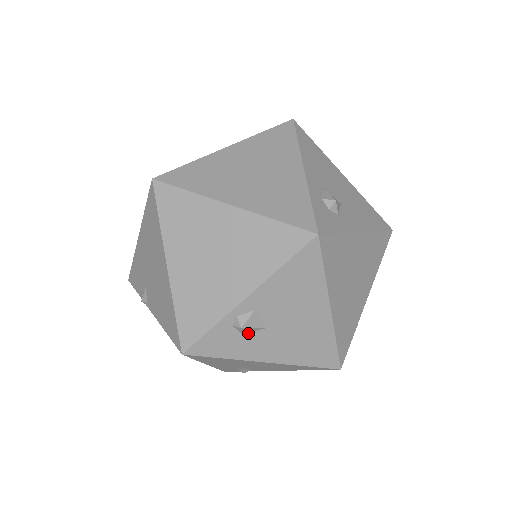
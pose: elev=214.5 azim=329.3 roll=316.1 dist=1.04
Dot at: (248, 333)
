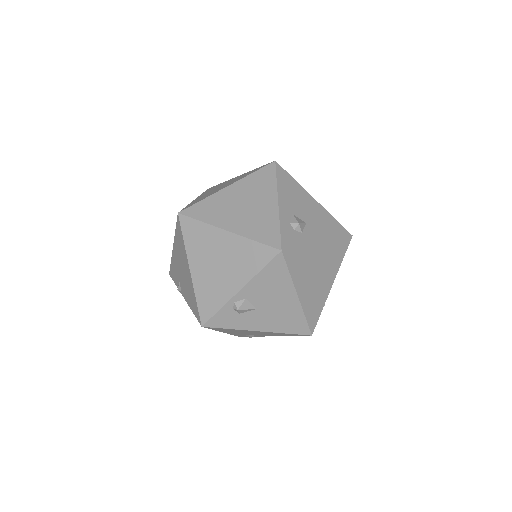
Dot at: (243, 313)
